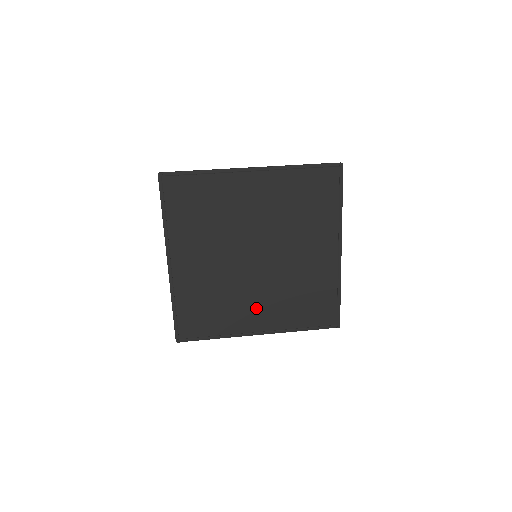
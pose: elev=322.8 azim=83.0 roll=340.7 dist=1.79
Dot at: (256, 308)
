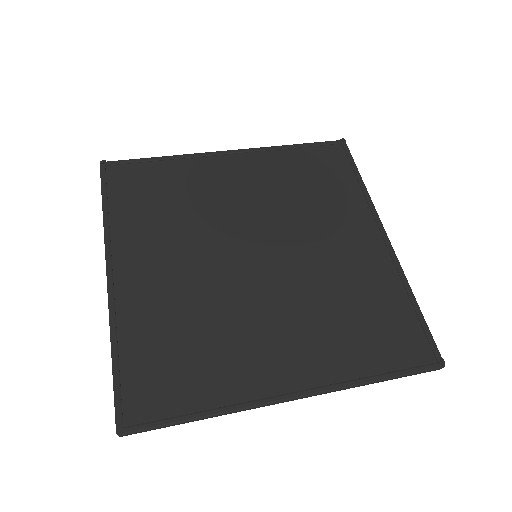
Dot at: (275, 343)
